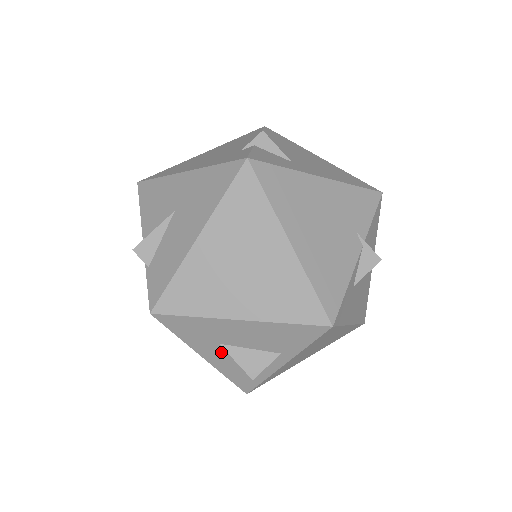
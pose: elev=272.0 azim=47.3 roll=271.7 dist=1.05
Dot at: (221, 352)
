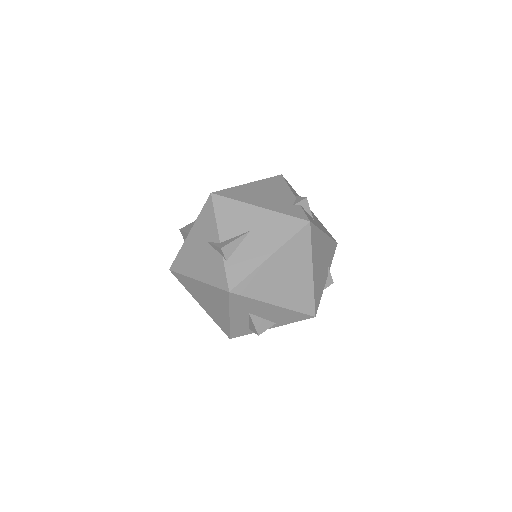
Dot at: (244, 317)
